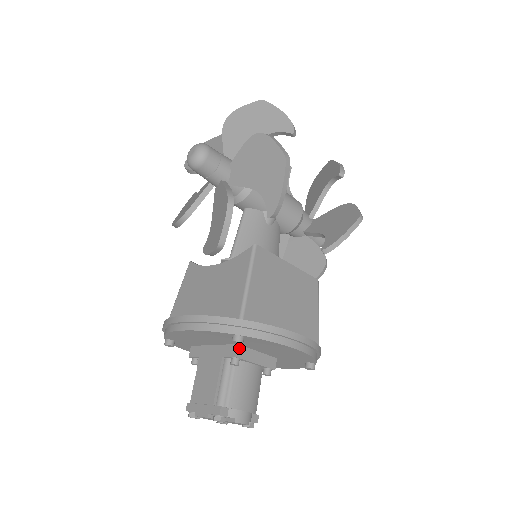
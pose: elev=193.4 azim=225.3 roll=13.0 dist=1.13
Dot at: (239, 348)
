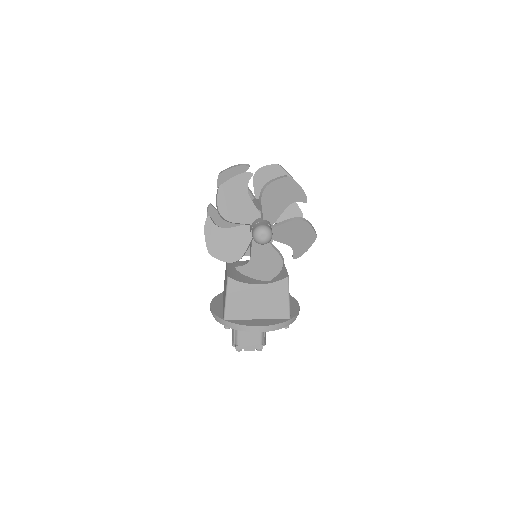
Dot at: occluded
